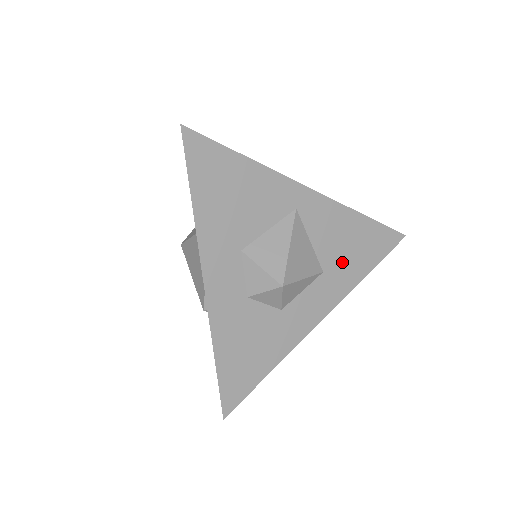
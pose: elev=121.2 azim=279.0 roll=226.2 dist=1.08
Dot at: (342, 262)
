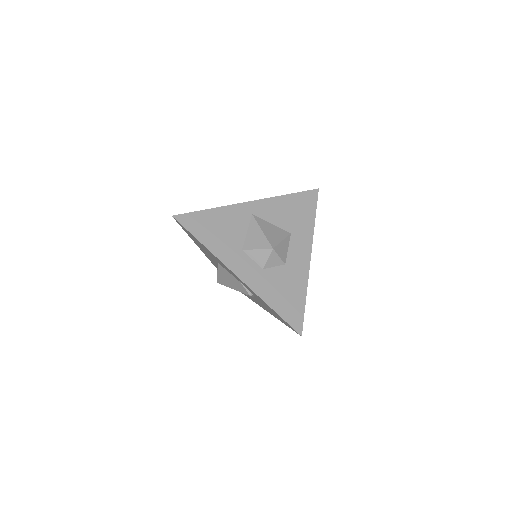
Dot at: (296, 222)
